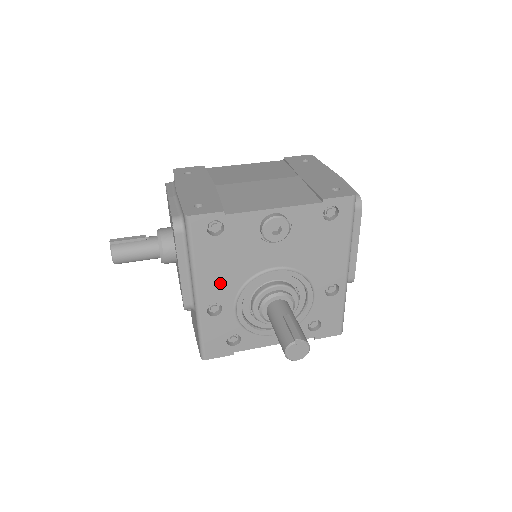
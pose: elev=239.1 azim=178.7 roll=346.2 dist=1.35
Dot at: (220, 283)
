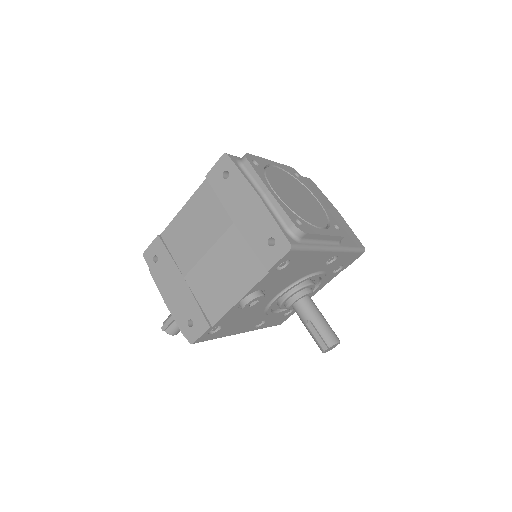
Dot at: (249, 323)
